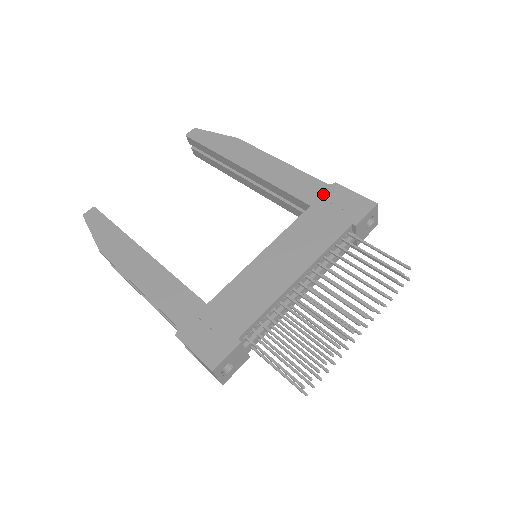
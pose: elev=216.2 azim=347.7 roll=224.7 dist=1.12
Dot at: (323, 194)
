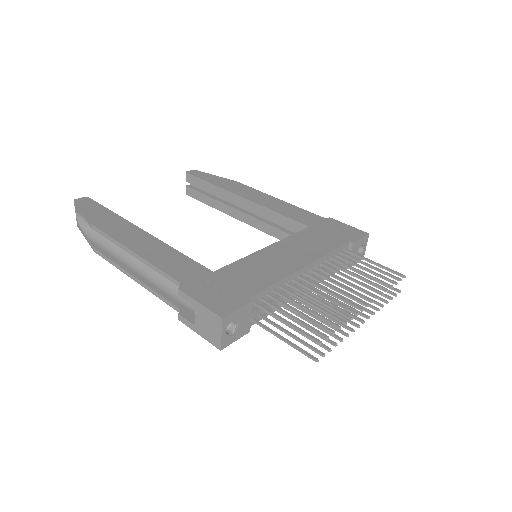
Dot at: (320, 222)
